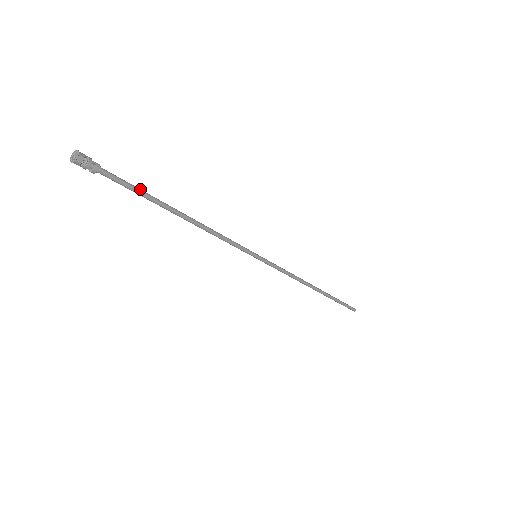
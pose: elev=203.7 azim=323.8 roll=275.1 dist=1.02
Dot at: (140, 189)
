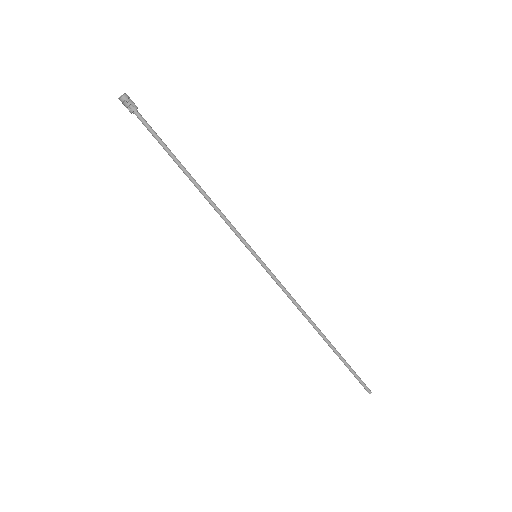
Dot at: (163, 142)
